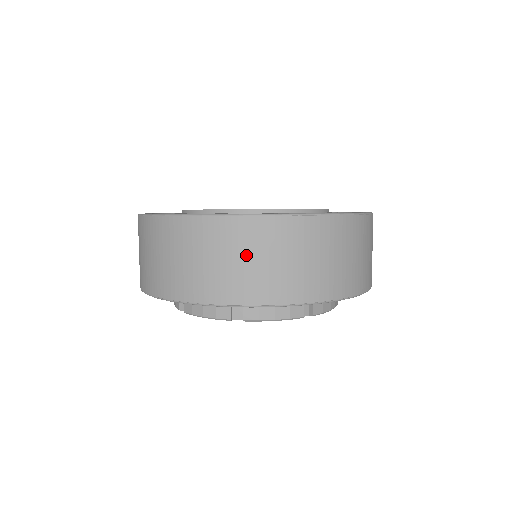
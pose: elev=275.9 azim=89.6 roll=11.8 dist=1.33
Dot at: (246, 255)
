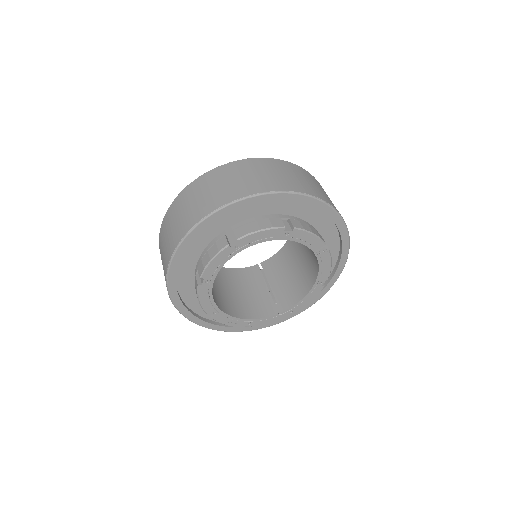
Dot at: (218, 183)
